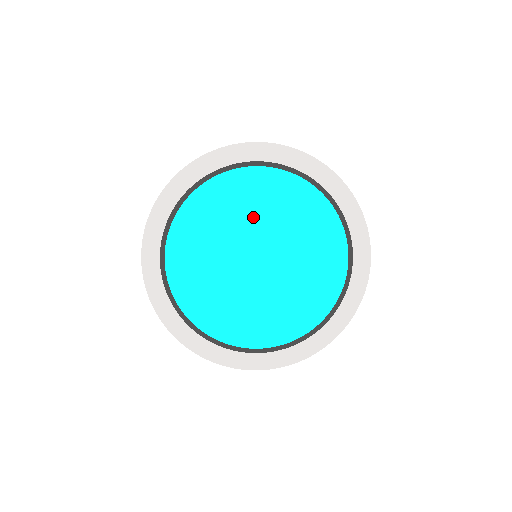
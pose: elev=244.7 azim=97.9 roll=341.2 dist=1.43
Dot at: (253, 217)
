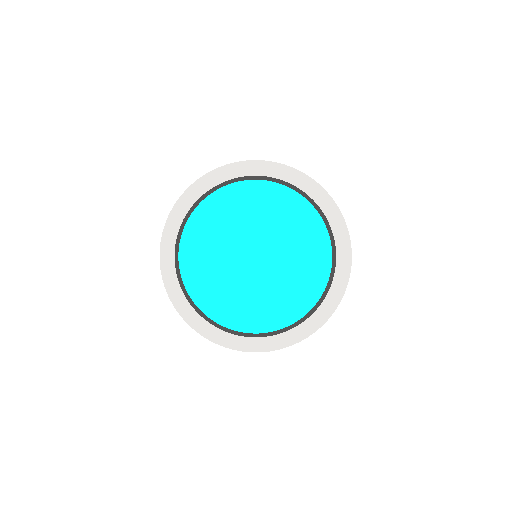
Dot at: (256, 221)
